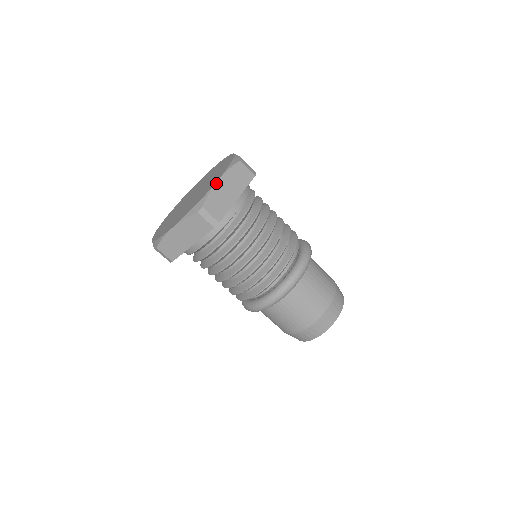
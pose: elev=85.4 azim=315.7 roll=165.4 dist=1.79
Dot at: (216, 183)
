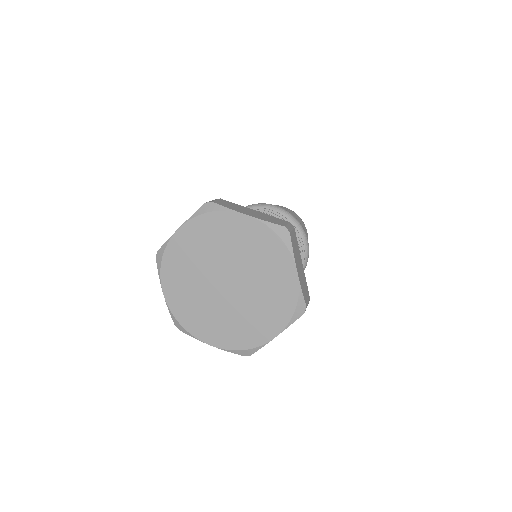
Dot at: occluded
